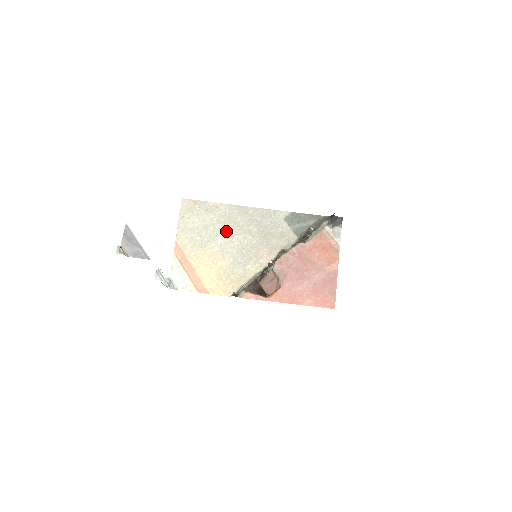
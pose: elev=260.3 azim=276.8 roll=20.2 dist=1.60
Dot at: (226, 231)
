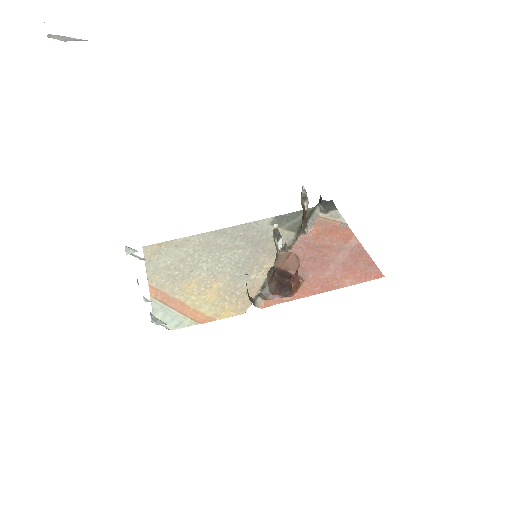
Dot at: (208, 255)
